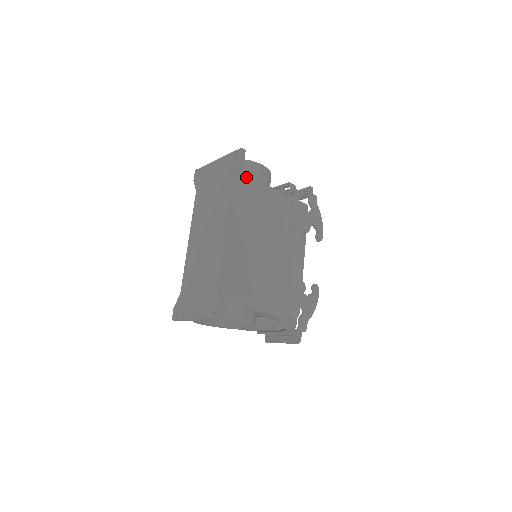
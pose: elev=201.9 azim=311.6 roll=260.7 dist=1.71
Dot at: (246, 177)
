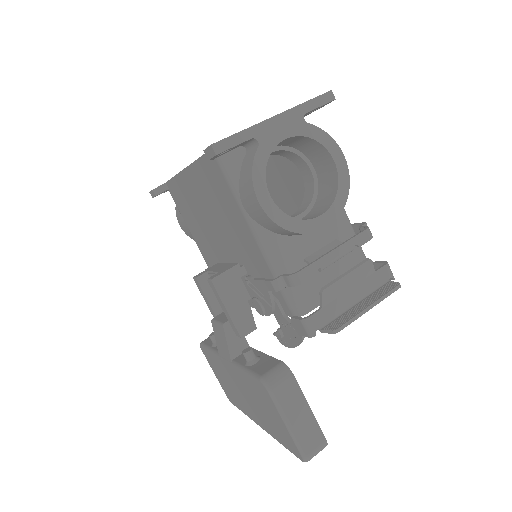
Dot at: occluded
